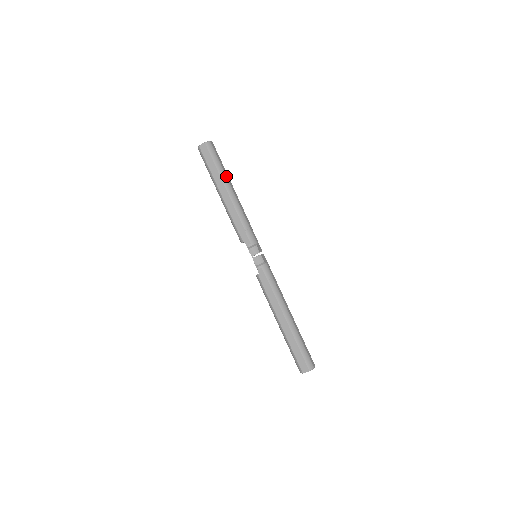
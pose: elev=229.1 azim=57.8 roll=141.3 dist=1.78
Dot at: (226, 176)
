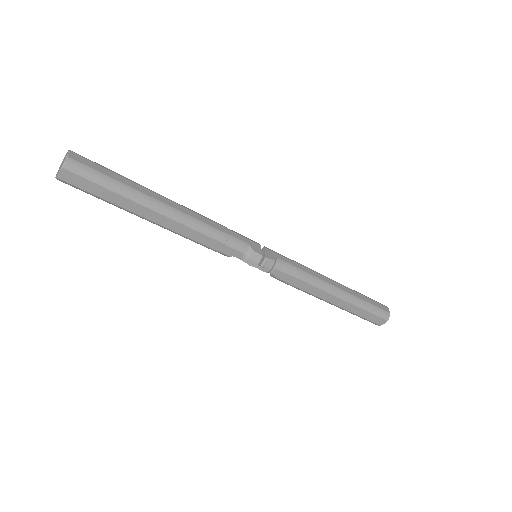
Dot at: (139, 192)
